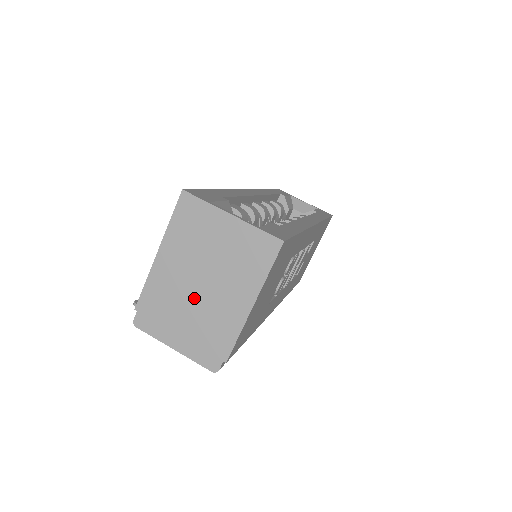
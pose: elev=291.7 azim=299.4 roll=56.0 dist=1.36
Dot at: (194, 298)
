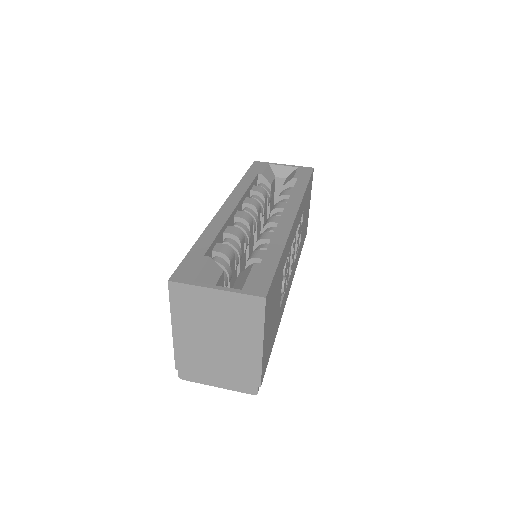
Dot at: (216, 352)
